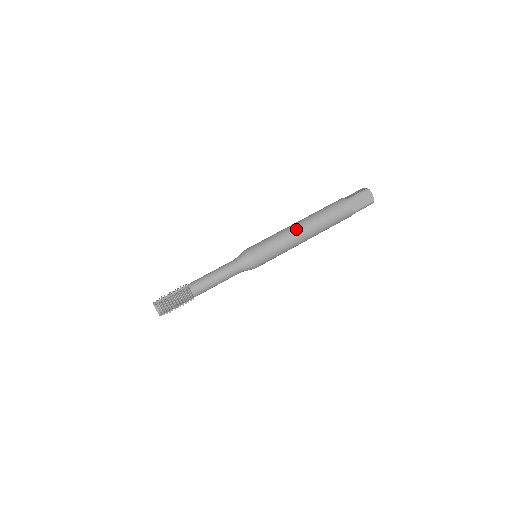
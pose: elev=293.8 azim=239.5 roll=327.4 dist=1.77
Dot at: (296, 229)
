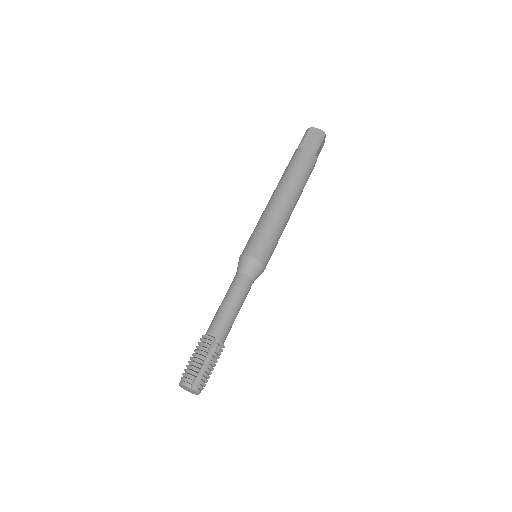
Dot at: (289, 208)
